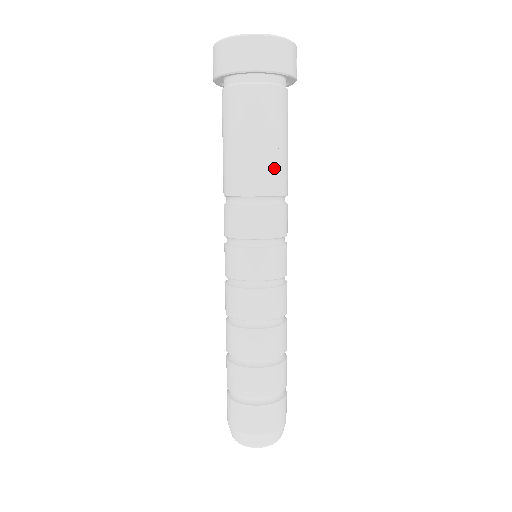
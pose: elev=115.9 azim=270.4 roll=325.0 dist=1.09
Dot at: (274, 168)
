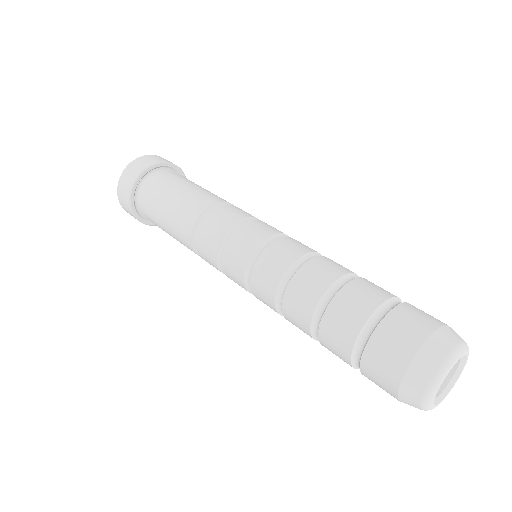
Dot at: (215, 195)
